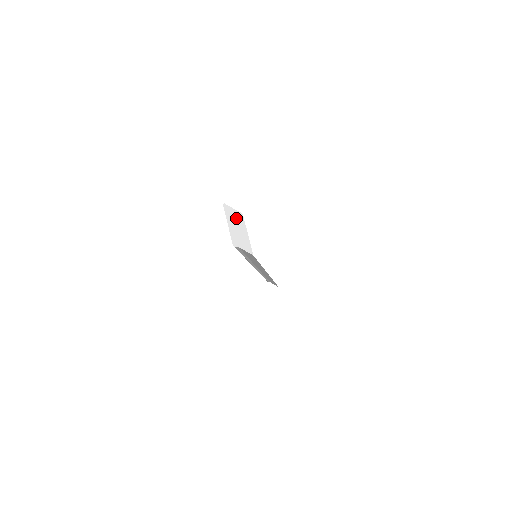
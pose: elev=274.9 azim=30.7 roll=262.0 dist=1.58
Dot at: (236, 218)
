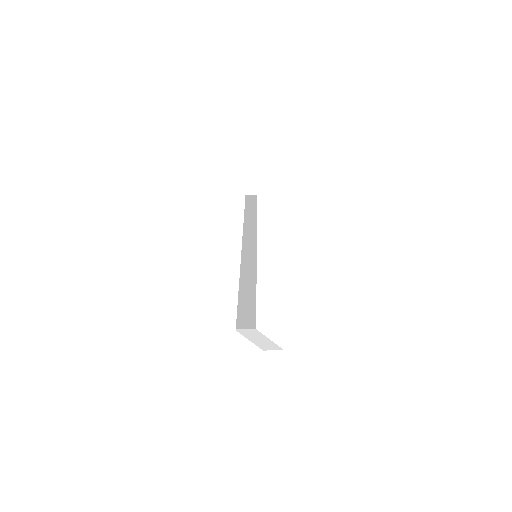
Dot at: (253, 334)
